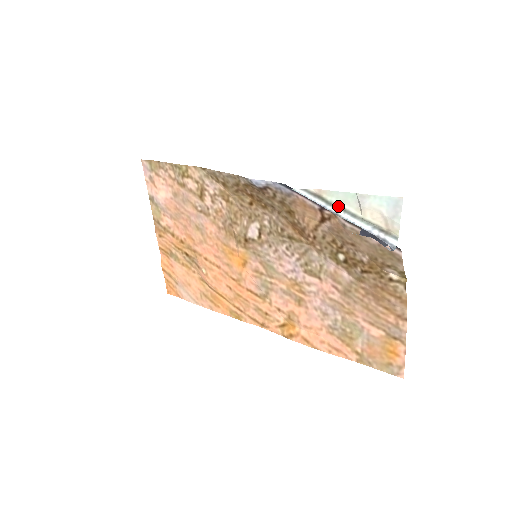
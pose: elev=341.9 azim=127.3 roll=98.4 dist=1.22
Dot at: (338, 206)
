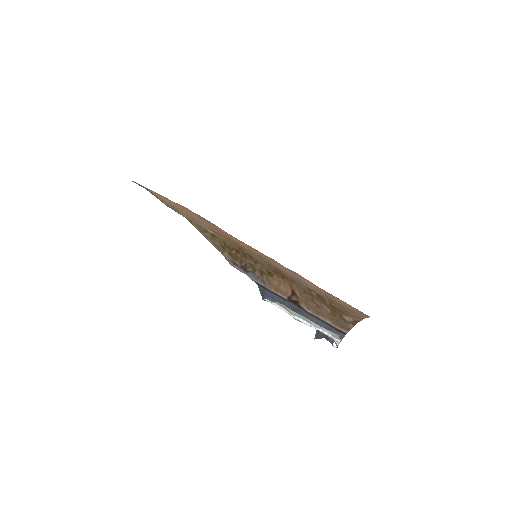
Dot at: (298, 316)
